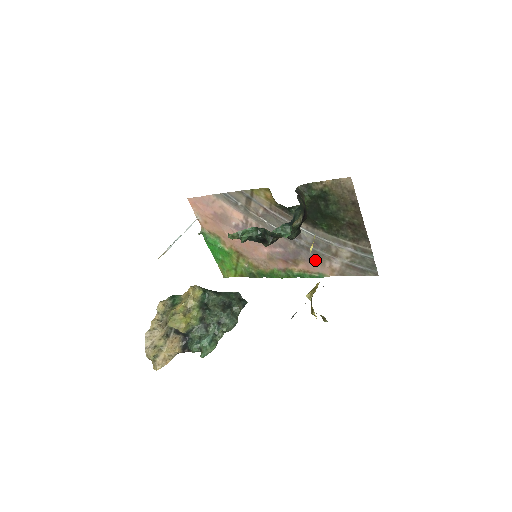
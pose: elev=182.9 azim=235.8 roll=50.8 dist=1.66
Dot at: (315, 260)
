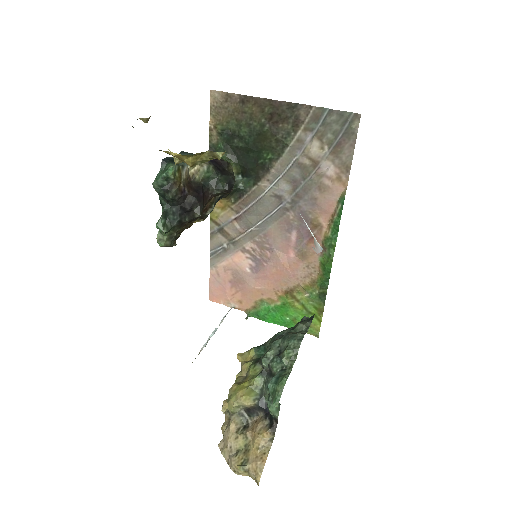
Dot at: (317, 196)
